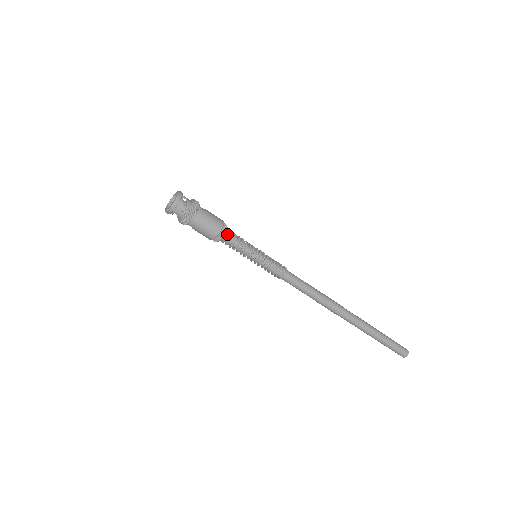
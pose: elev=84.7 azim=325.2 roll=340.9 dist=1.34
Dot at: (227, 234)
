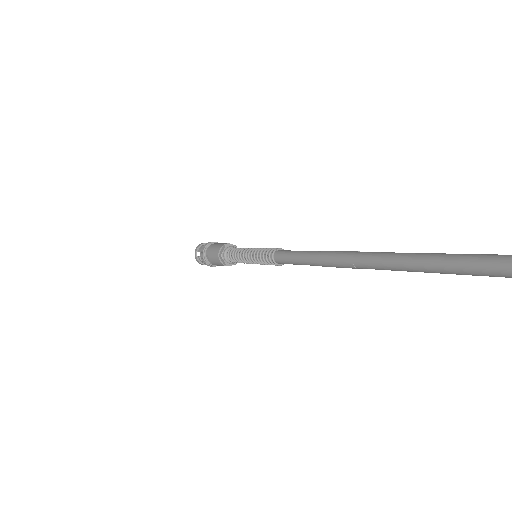
Dot at: (232, 248)
